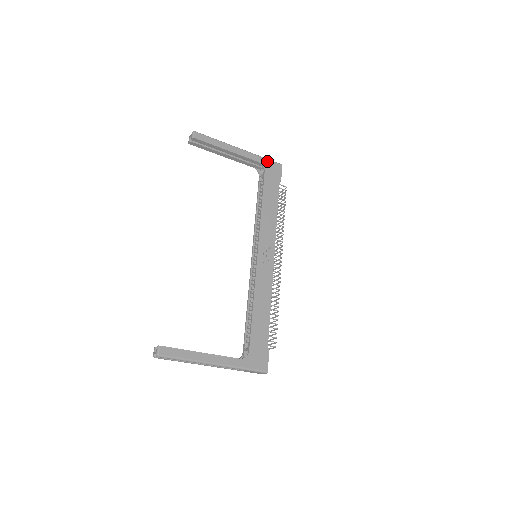
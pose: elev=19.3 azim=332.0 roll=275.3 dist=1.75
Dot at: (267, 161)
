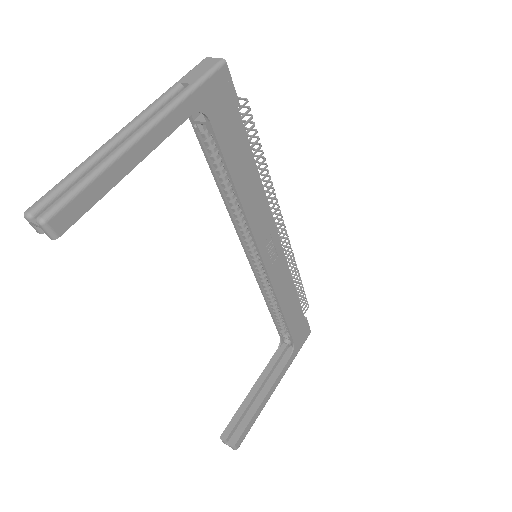
Dot at: (202, 91)
